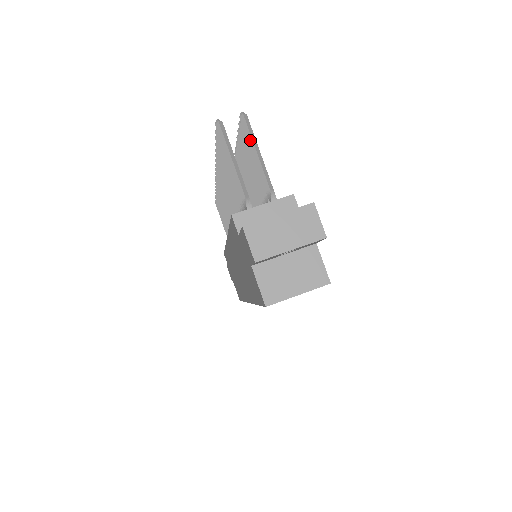
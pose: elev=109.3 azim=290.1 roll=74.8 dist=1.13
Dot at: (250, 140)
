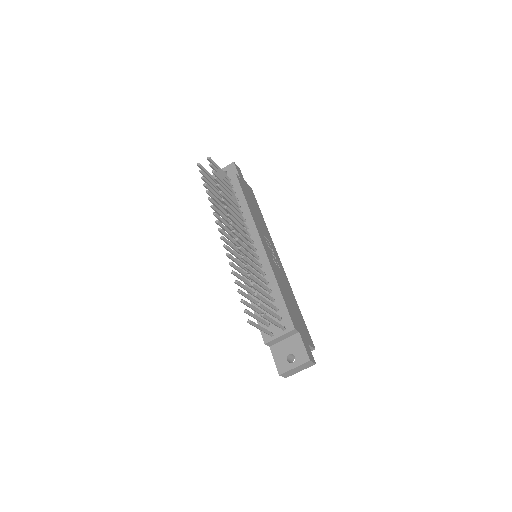
Dot at: occluded
